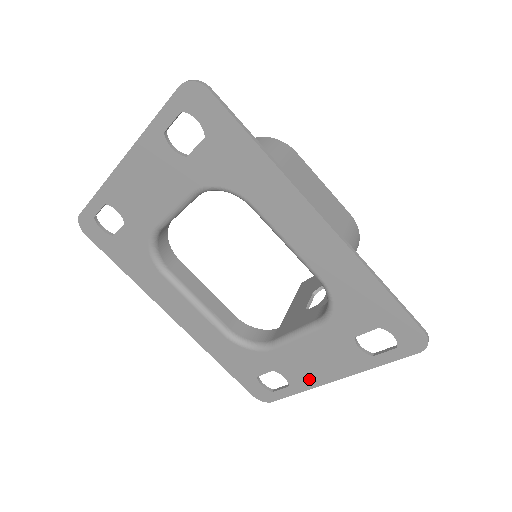
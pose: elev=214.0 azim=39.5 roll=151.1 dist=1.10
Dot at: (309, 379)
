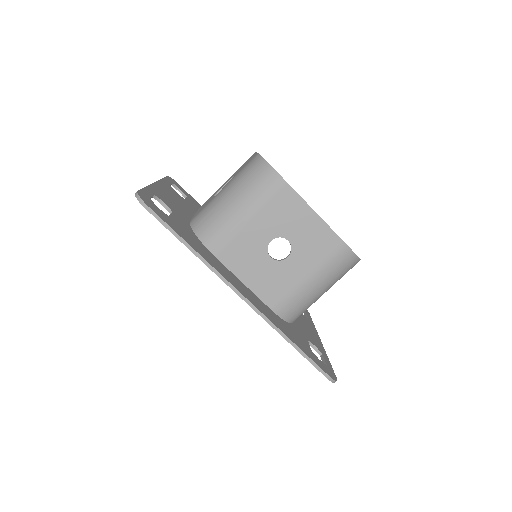
Dot at: occluded
